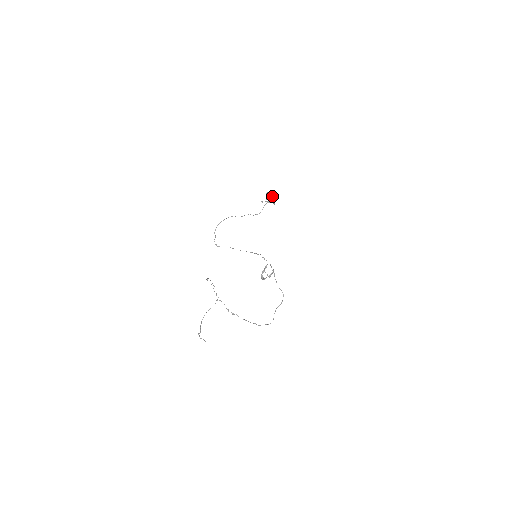
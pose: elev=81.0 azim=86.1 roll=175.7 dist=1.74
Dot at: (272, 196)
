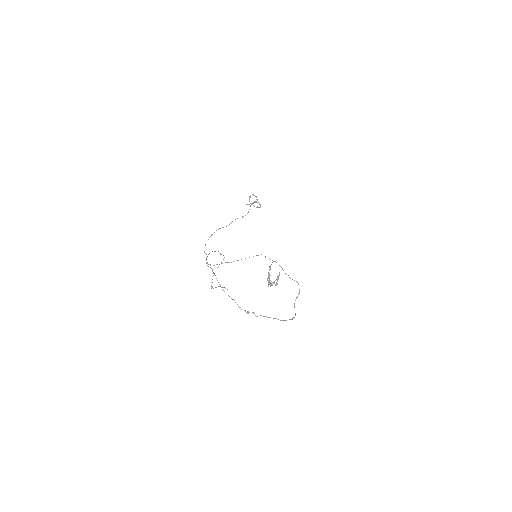
Dot at: (256, 197)
